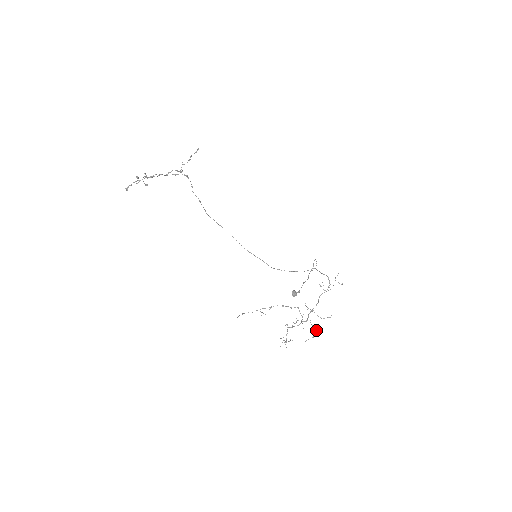
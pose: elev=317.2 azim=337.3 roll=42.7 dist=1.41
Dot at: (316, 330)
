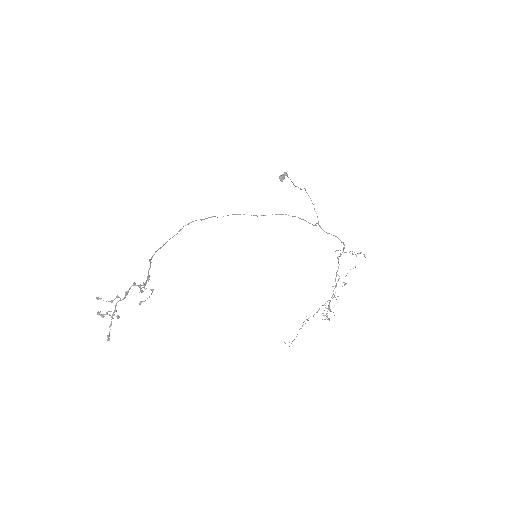
Dot at: (346, 283)
